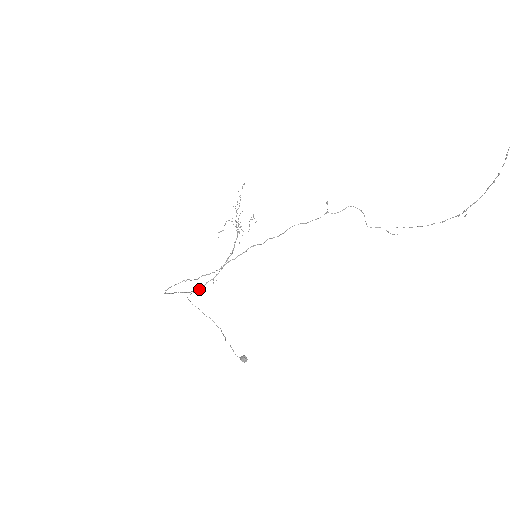
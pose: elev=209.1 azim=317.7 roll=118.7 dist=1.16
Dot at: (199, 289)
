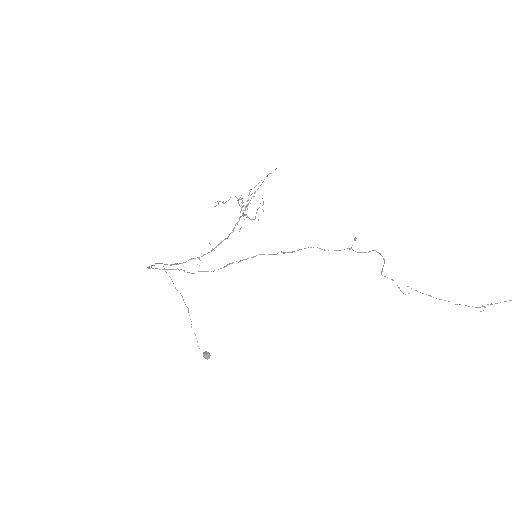
Dot at: (181, 263)
